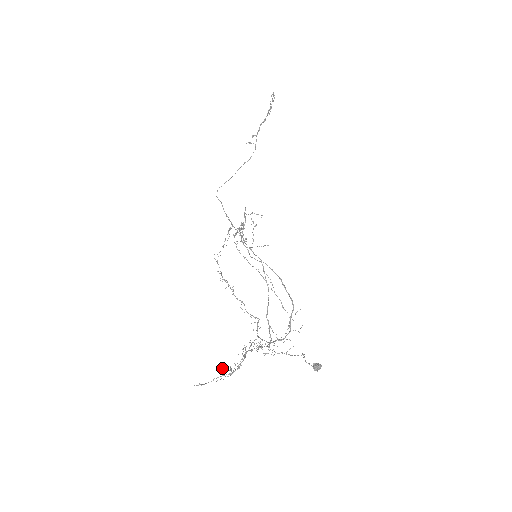
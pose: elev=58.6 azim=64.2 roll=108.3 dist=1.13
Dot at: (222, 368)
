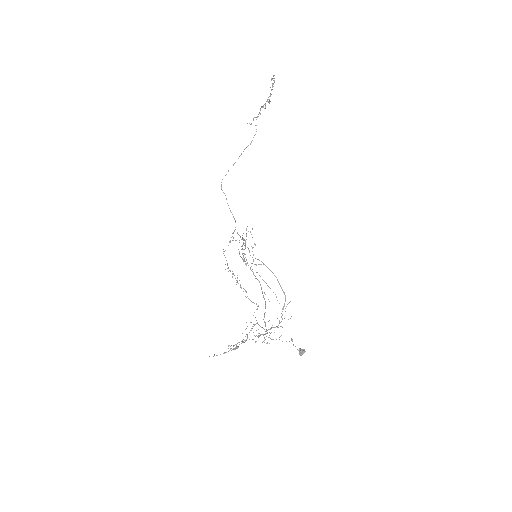
Dot at: (230, 346)
